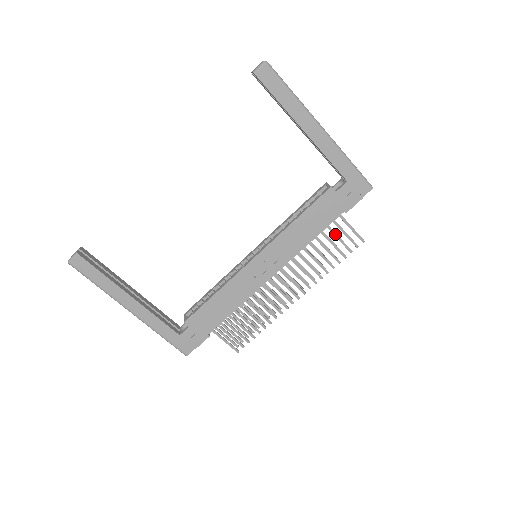
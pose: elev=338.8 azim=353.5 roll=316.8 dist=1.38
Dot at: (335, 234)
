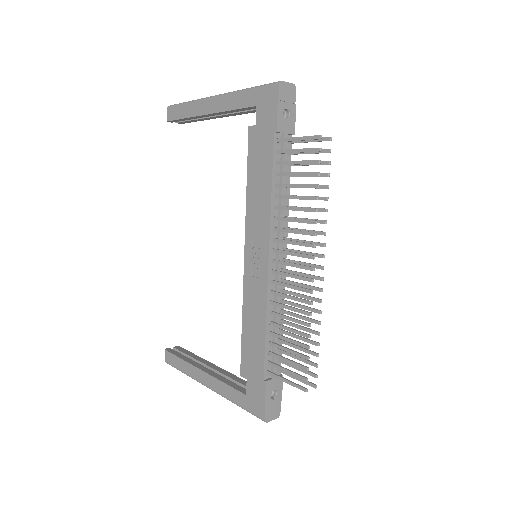
Dot at: (289, 162)
